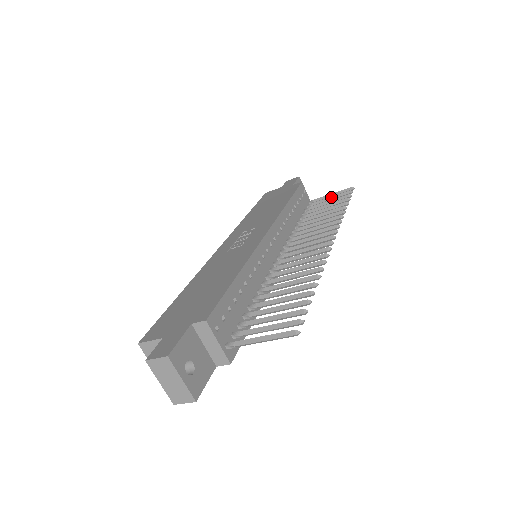
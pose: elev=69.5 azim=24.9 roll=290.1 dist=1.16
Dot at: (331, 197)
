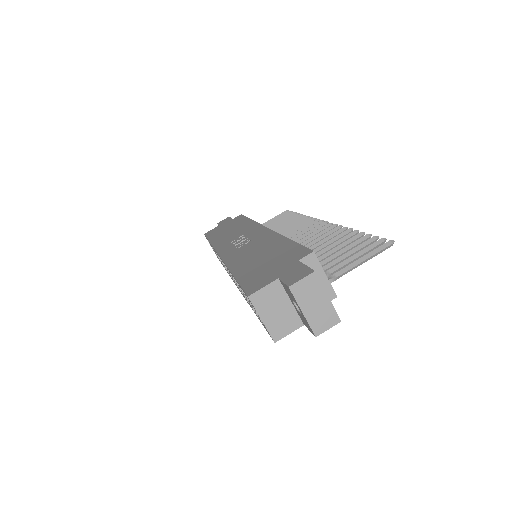
Dot at: (274, 220)
